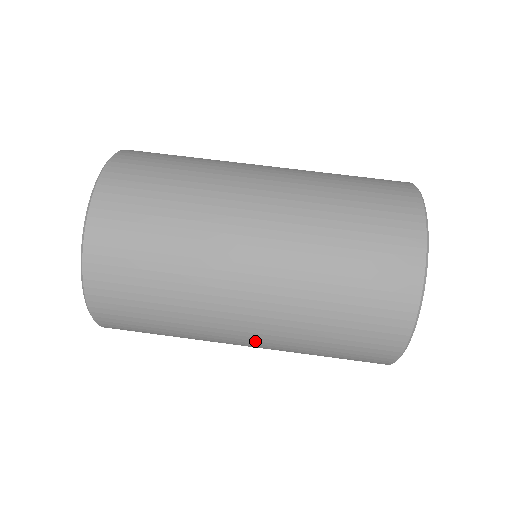
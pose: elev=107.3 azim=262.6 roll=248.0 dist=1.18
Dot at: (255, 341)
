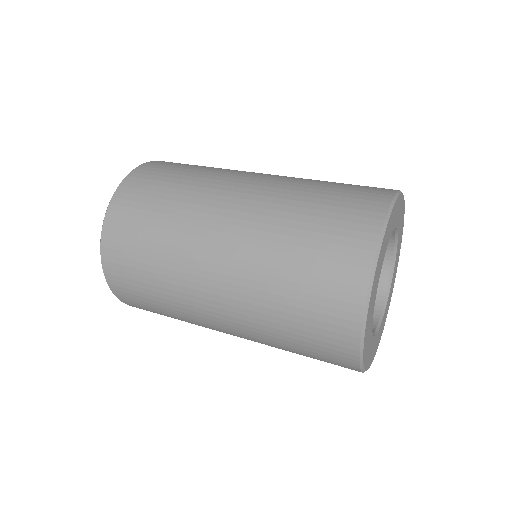
Dot at: (227, 259)
